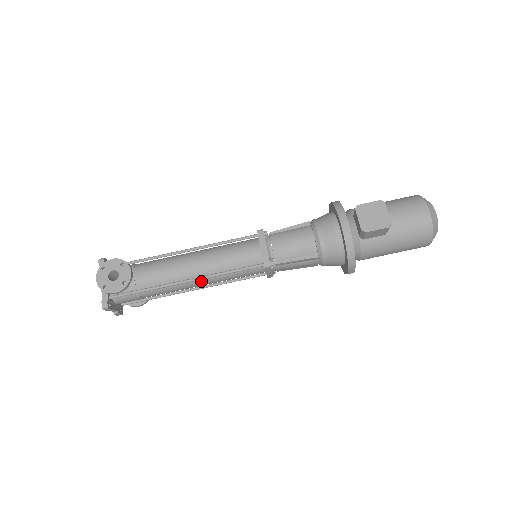
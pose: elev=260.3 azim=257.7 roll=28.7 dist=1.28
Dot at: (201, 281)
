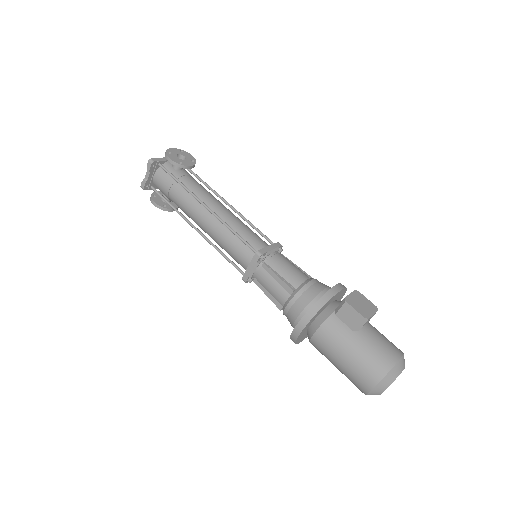
Dot at: (211, 220)
